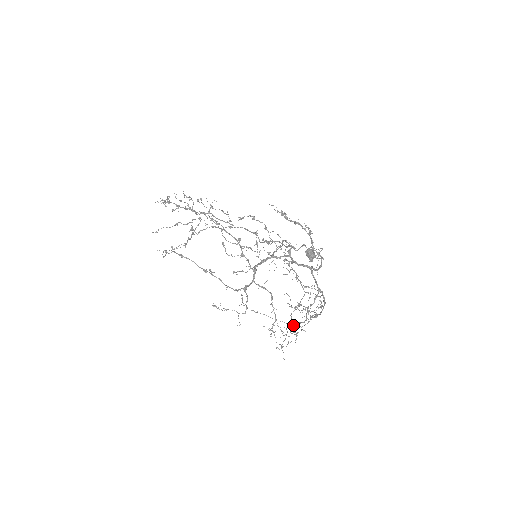
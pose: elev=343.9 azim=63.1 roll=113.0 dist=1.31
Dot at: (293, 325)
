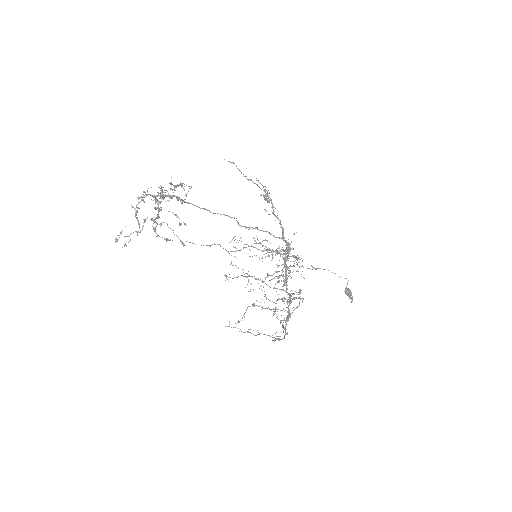
Dot at: occluded
